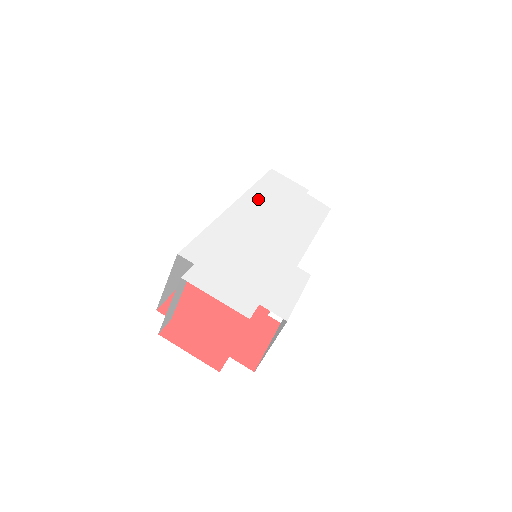
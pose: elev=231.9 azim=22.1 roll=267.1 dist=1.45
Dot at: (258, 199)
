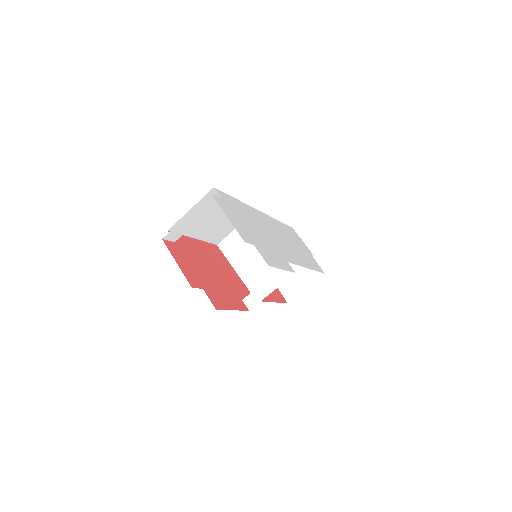
Dot at: (277, 225)
